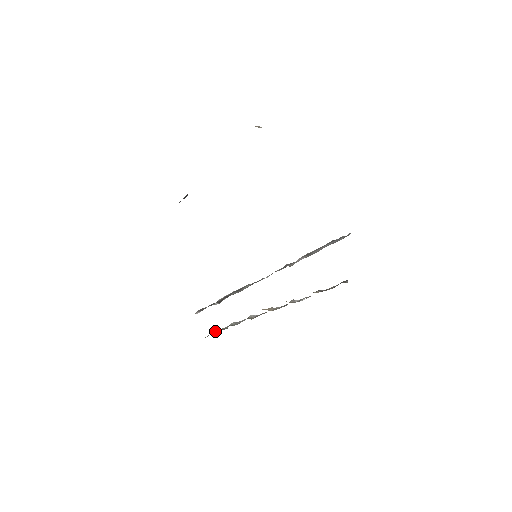
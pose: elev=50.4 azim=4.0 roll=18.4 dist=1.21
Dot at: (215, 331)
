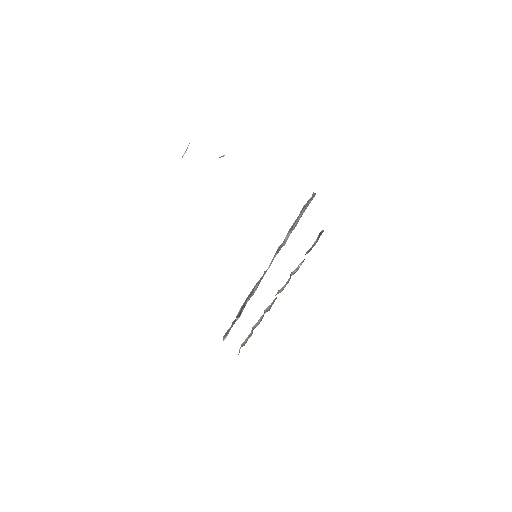
Dot at: (243, 344)
